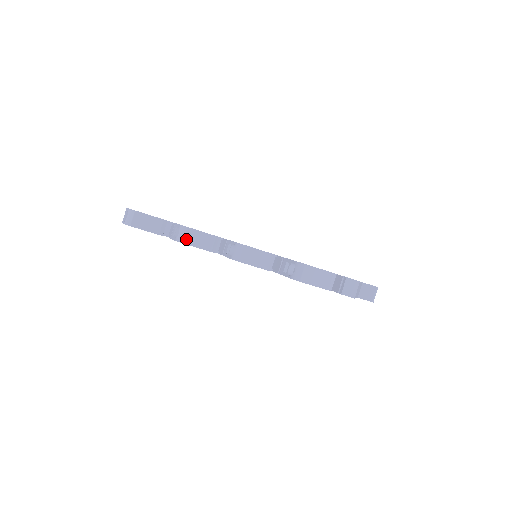
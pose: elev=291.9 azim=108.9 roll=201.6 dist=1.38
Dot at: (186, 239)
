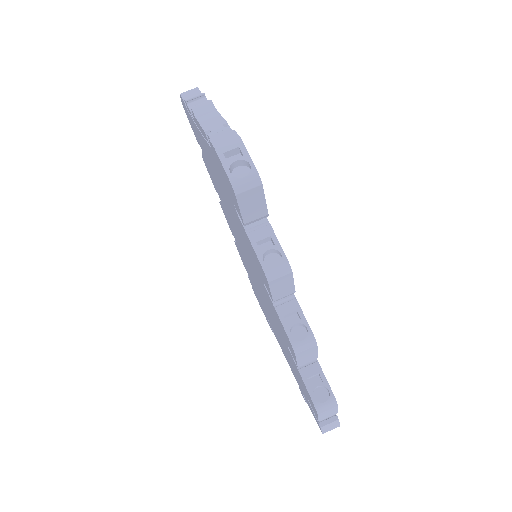
Dot at: (276, 281)
